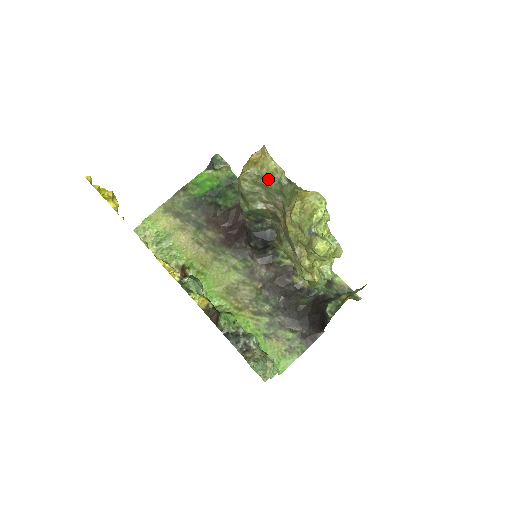
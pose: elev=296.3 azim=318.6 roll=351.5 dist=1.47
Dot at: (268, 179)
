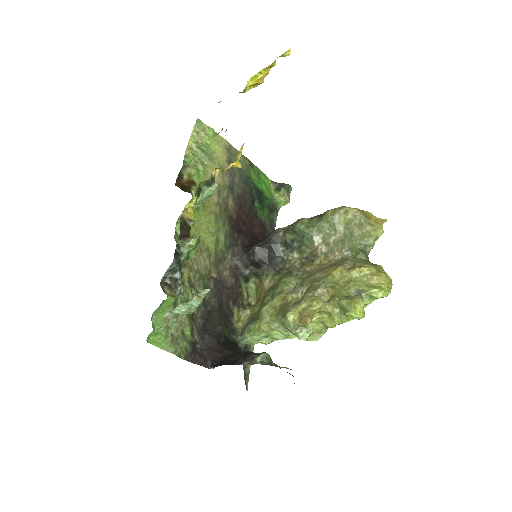
Dot at: (362, 234)
